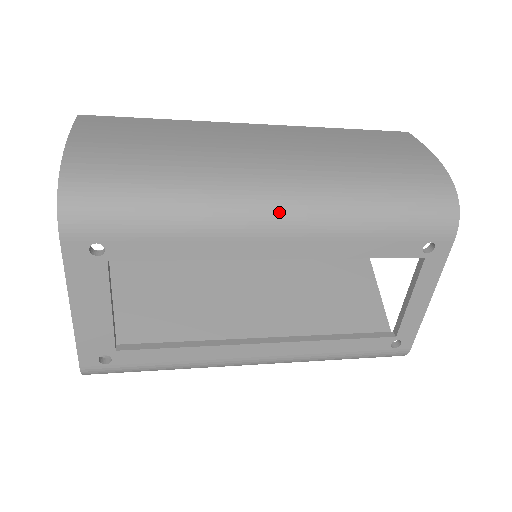
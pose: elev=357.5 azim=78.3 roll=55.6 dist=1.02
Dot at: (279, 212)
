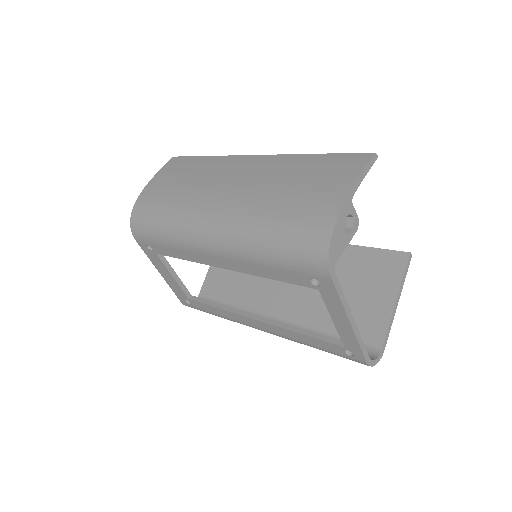
Dot at: (209, 240)
